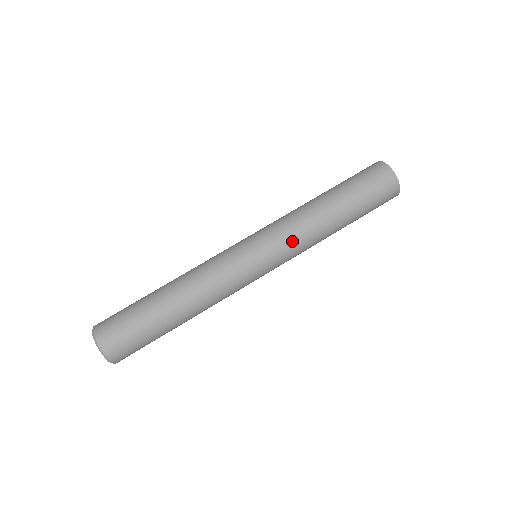
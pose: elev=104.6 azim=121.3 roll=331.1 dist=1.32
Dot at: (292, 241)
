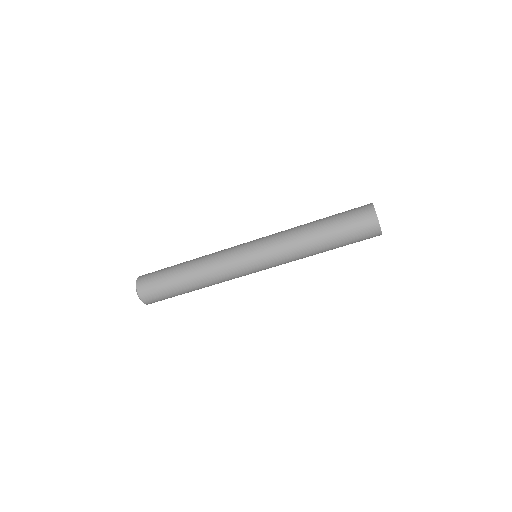
Dot at: (280, 254)
